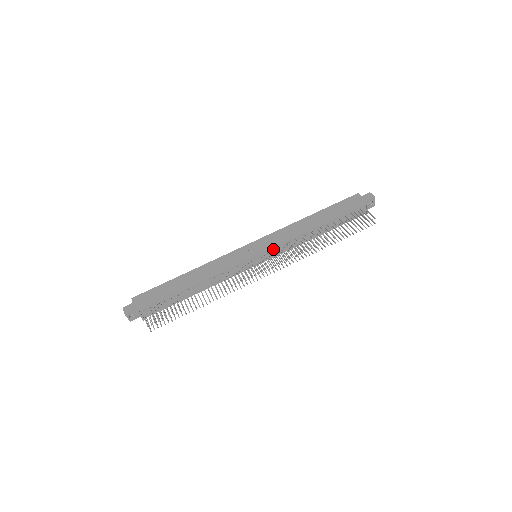
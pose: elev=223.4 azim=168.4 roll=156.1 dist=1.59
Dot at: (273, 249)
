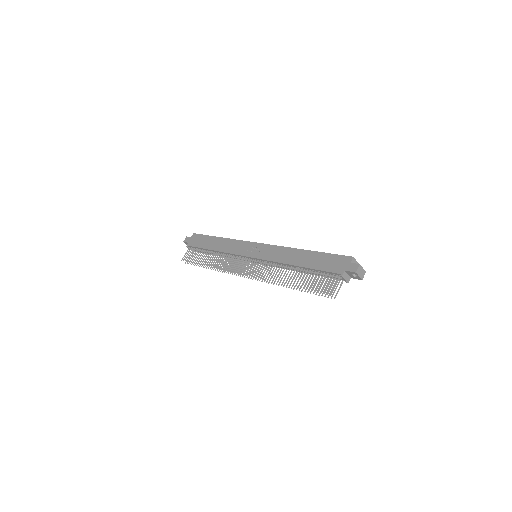
Dot at: (262, 260)
